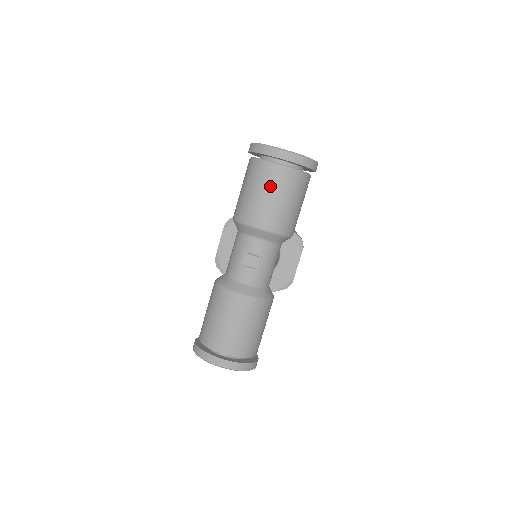
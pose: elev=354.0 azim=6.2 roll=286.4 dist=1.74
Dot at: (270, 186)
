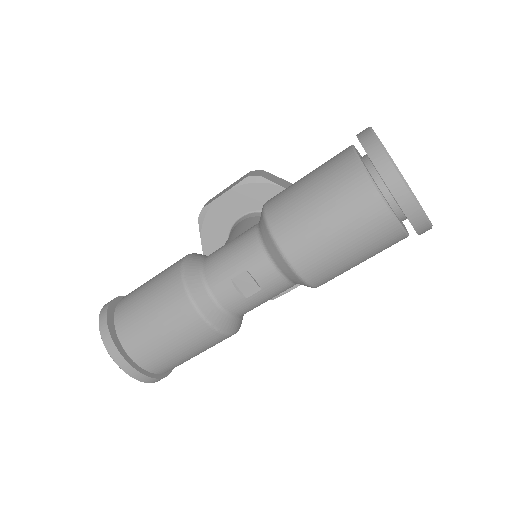
Dot at: (350, 225)
